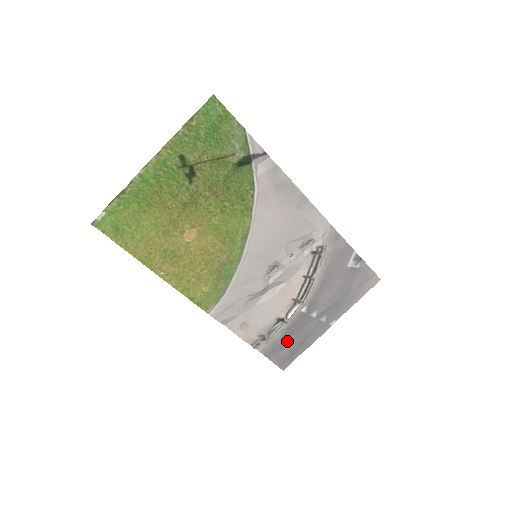
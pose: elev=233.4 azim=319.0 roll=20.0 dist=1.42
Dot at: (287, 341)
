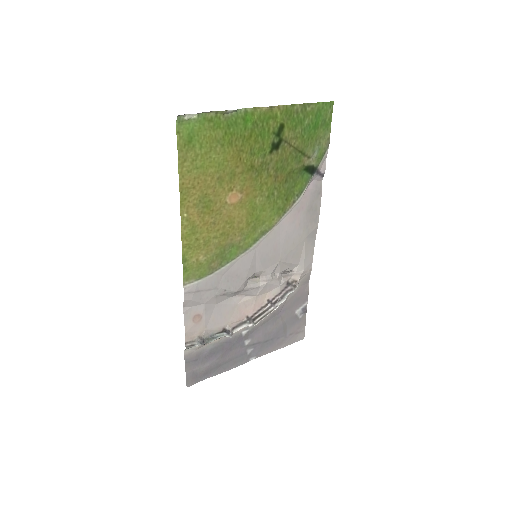
Dot at: (212, 357)
